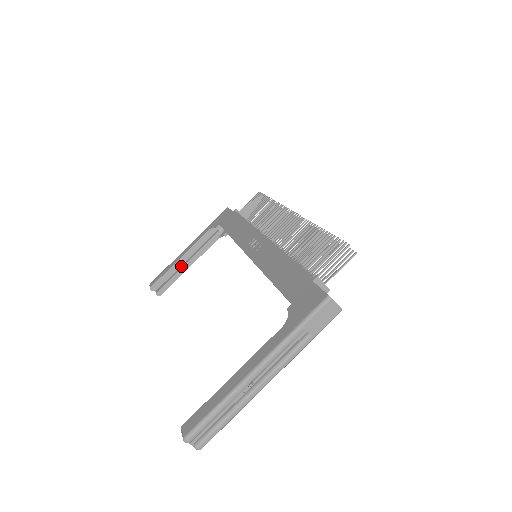
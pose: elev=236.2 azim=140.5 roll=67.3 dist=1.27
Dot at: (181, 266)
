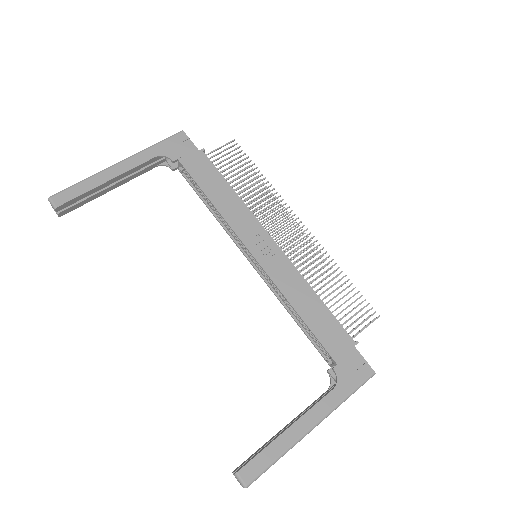
Dot at: (102, 186)
